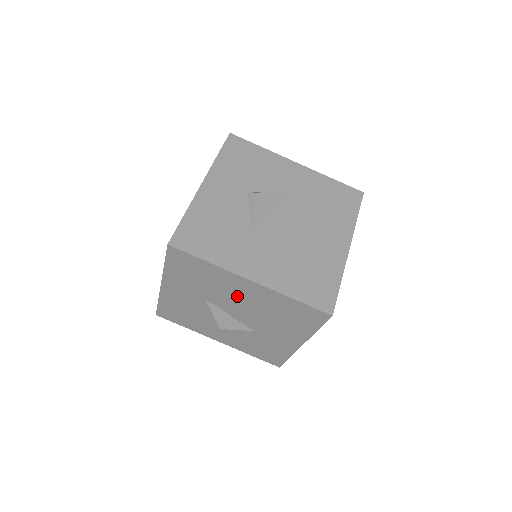
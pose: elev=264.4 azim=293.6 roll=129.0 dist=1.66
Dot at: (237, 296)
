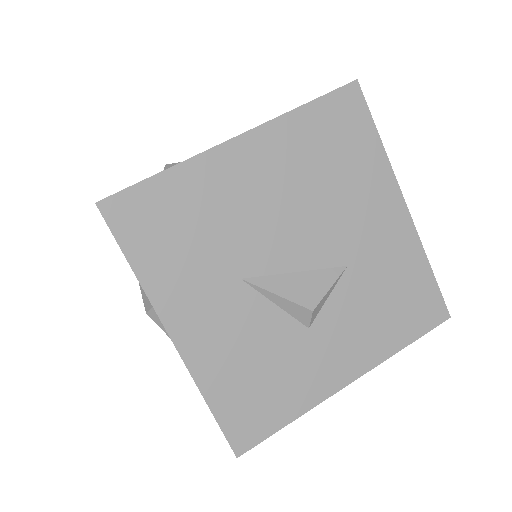
Dot at: (258, 203)
